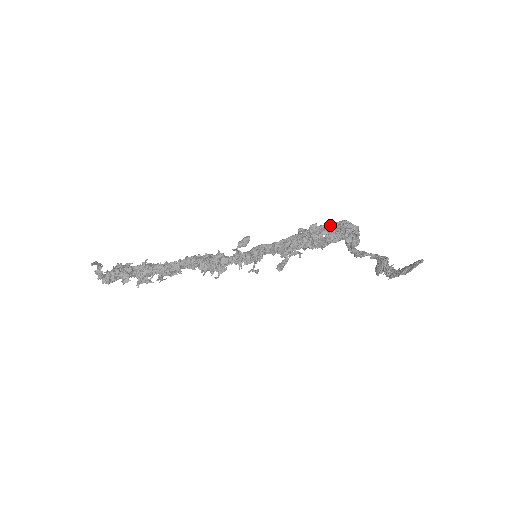
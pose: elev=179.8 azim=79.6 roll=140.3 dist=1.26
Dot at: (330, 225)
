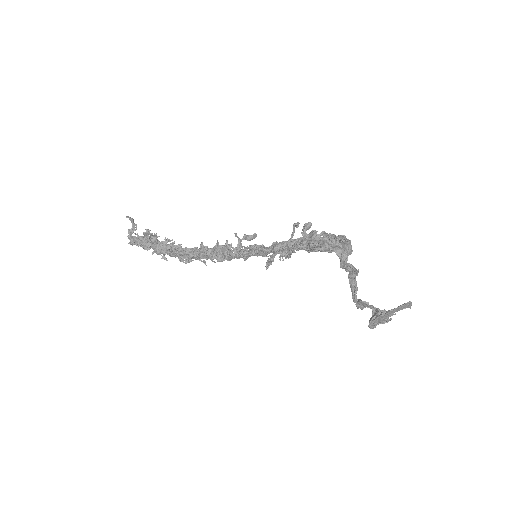
Dot at: occluded
